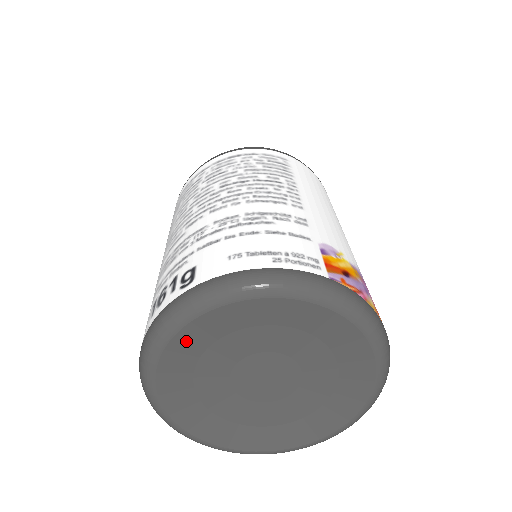
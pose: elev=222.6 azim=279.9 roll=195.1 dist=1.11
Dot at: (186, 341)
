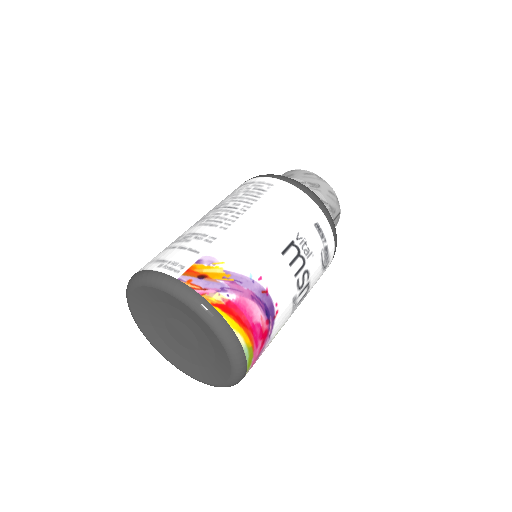
Dot at: (136, 305)
